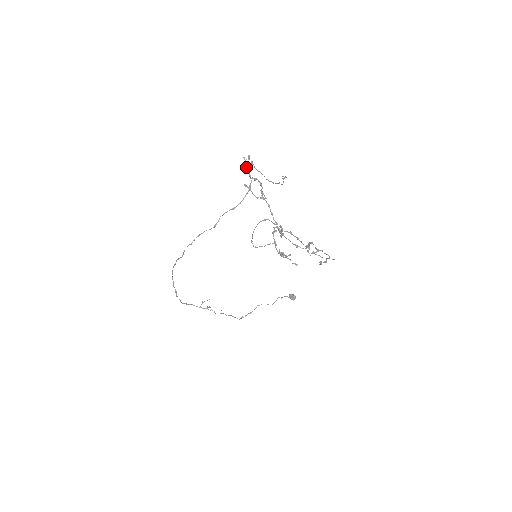
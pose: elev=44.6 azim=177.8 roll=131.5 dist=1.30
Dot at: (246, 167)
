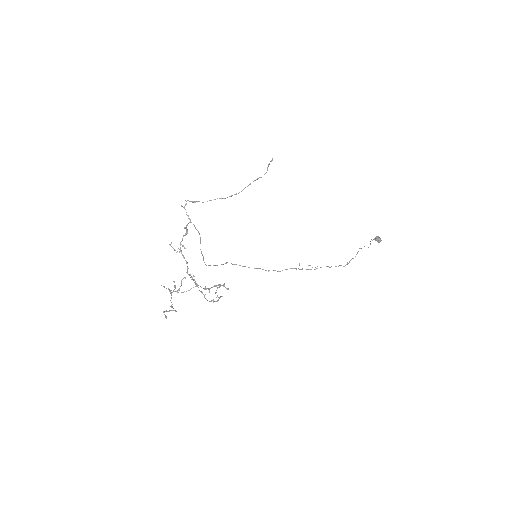
Dot at: occluded
